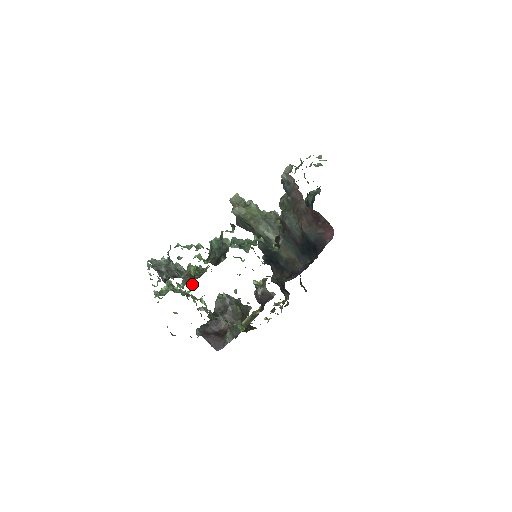
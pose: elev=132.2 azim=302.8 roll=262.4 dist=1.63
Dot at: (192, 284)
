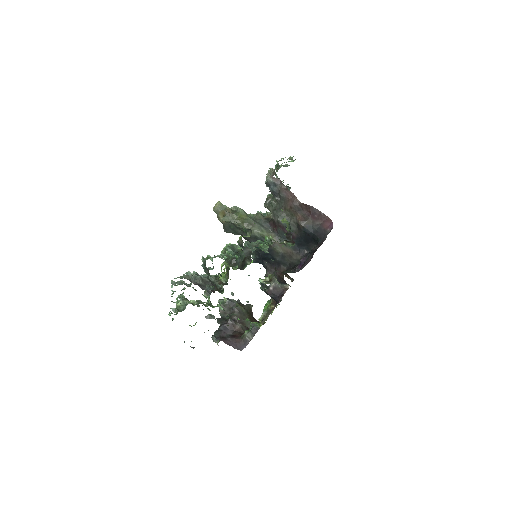
Dot at: (220, 292)
